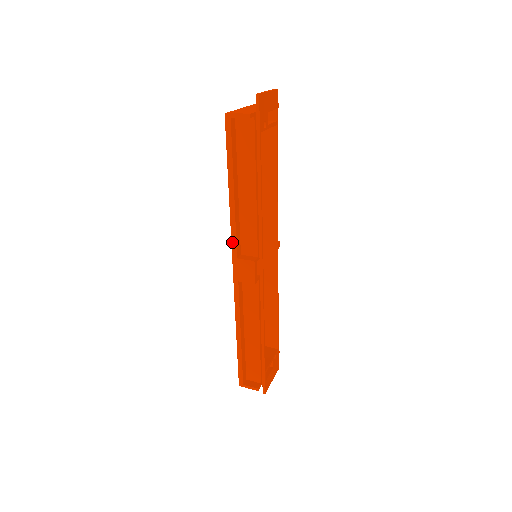
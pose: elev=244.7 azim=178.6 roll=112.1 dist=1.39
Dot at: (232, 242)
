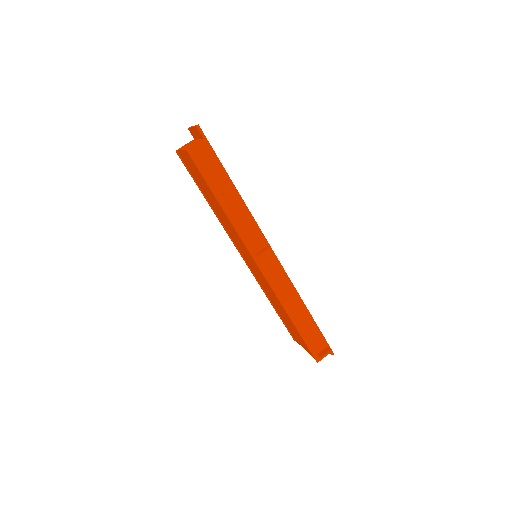
Dot at: (246, 246)
